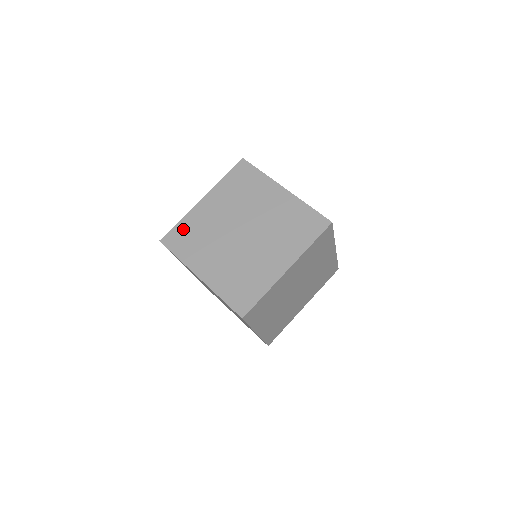
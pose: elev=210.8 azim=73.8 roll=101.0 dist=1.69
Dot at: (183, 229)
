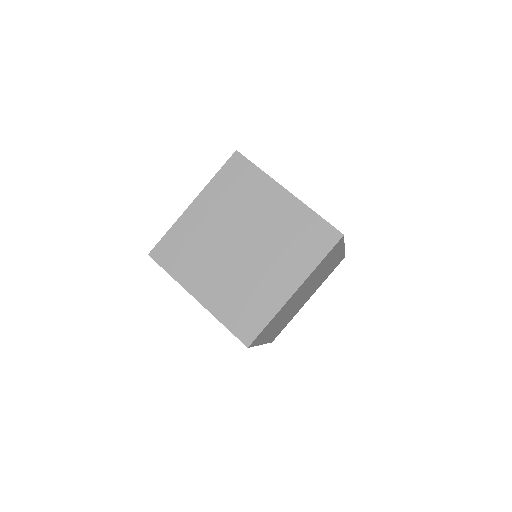
Dot at: occluded
